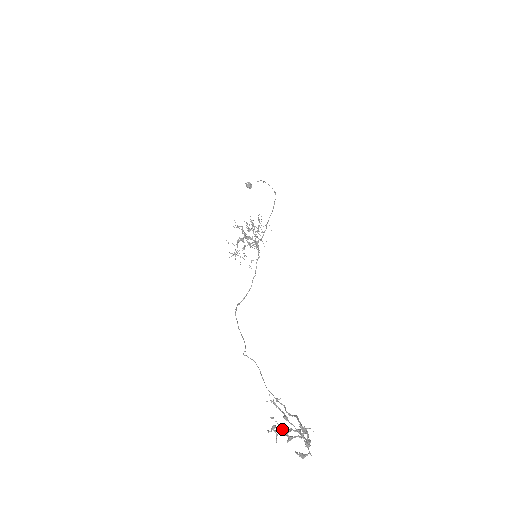
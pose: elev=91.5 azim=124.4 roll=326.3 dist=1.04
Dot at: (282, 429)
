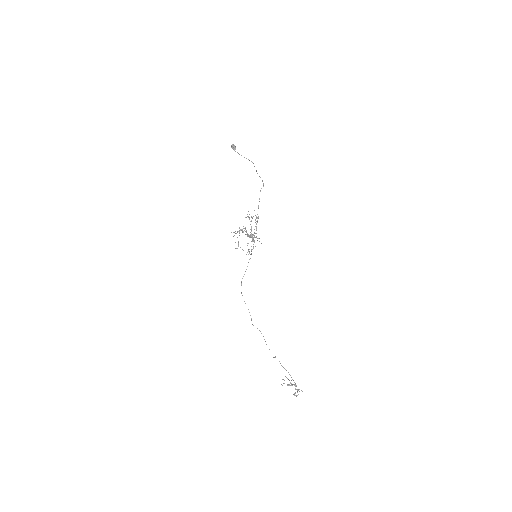
Dot at: occluded
